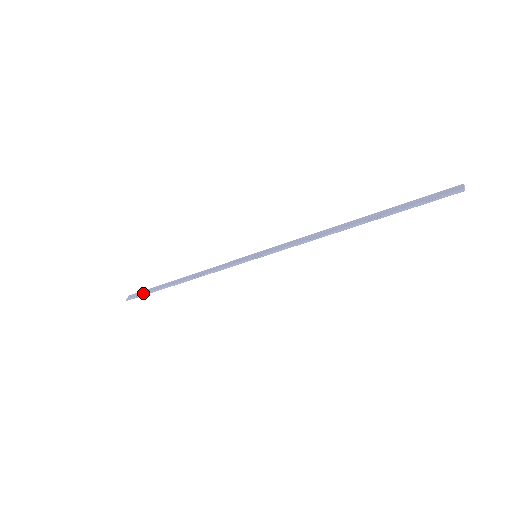
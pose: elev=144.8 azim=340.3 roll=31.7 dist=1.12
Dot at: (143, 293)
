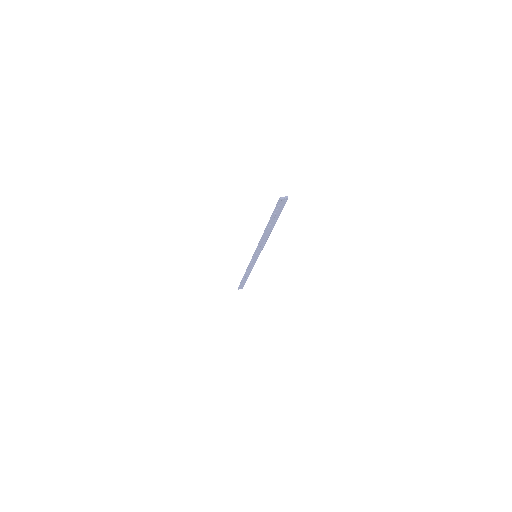
Dot at: (240, 284)
